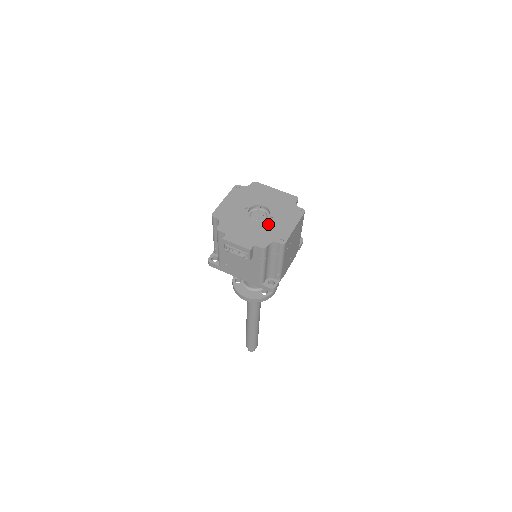
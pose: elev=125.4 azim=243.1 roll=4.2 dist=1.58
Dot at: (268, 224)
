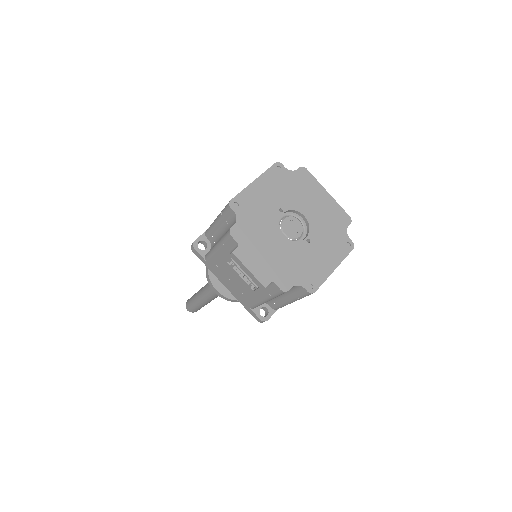
Dot at: (301, 251)
